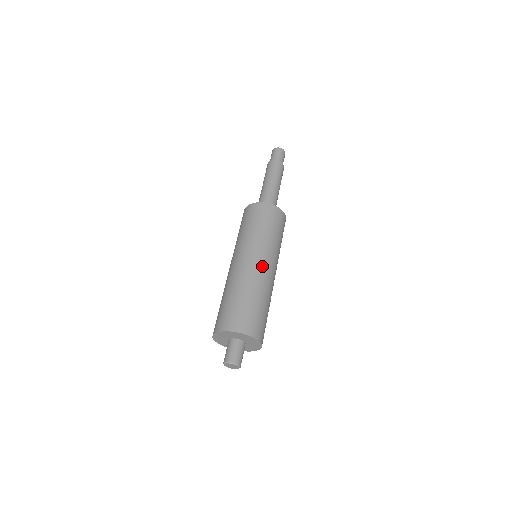
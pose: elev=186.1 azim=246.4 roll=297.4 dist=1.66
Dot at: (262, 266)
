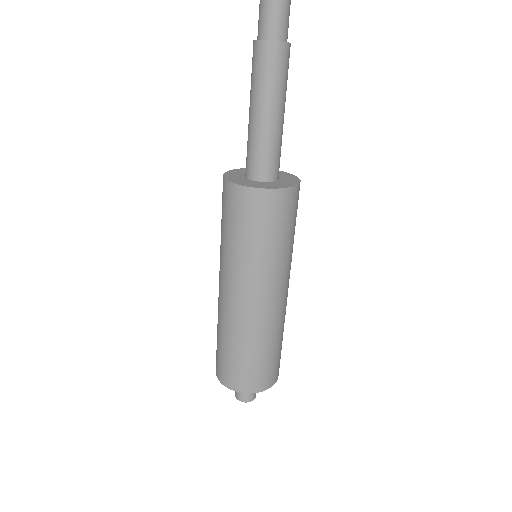
Dot at: (246, 304)
